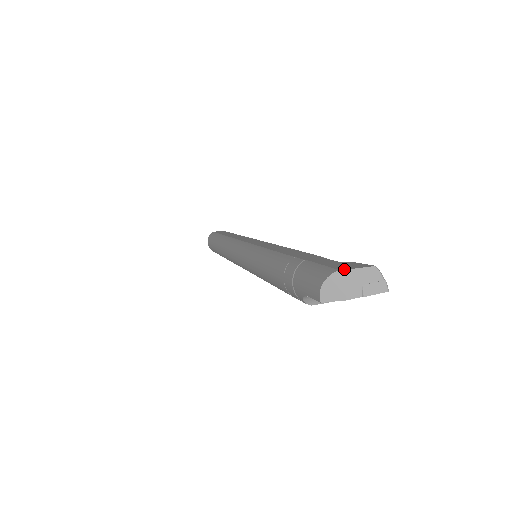
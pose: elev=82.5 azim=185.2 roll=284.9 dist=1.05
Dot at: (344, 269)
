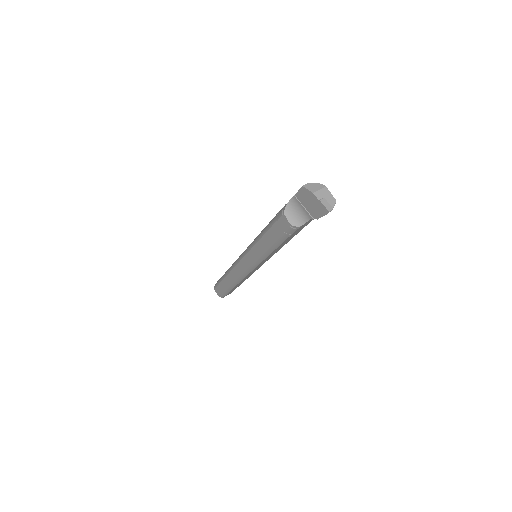
Dot at: occluded
